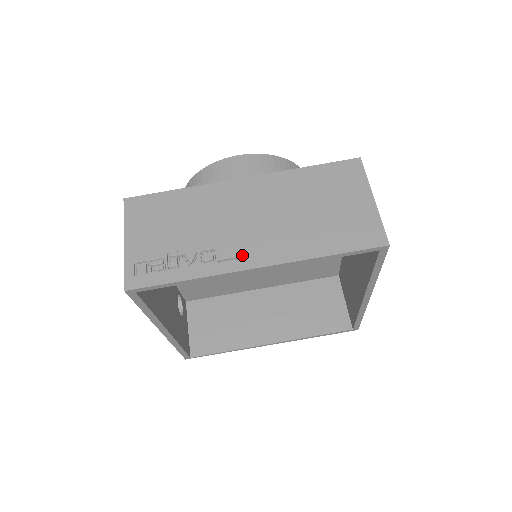
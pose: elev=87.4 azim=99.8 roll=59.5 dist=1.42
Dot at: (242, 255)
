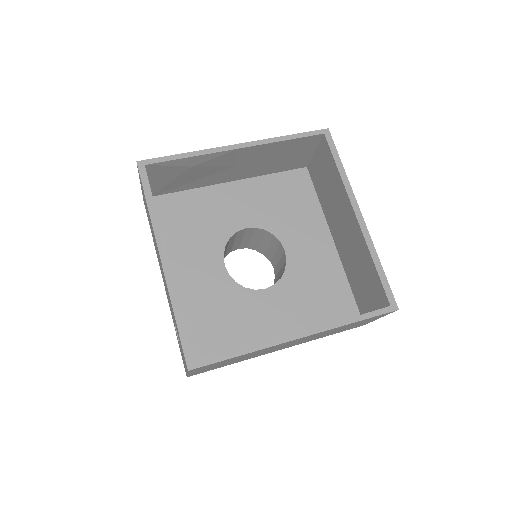
Dot at: occluded
